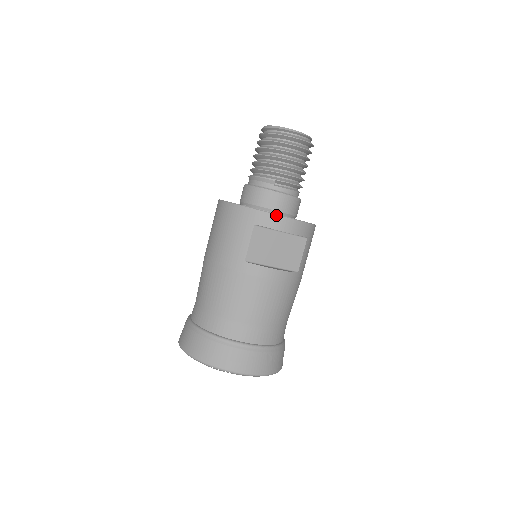
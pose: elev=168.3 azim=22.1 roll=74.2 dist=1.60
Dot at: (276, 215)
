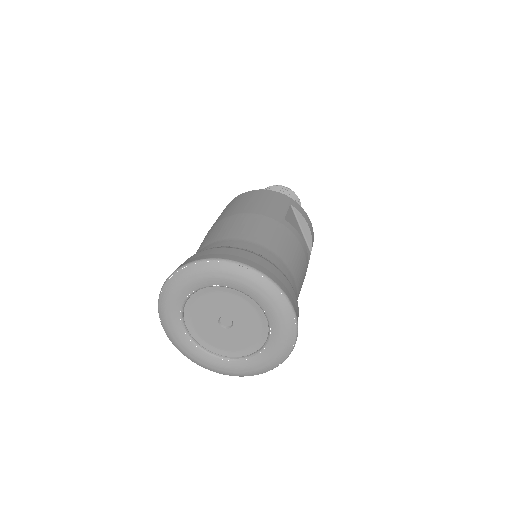
Dot at: (304, 211)
